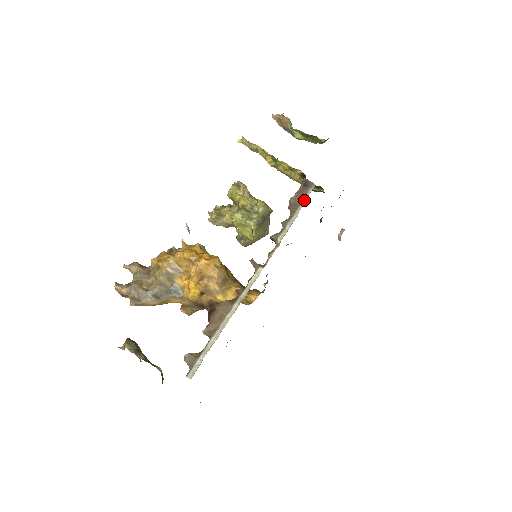
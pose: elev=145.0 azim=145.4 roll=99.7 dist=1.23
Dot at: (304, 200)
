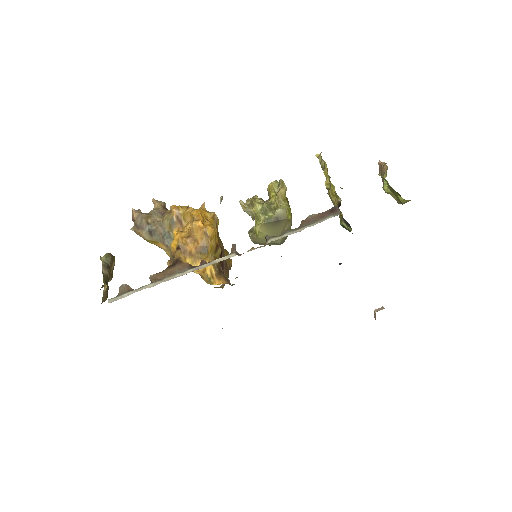
Dot at: (319, 222)
